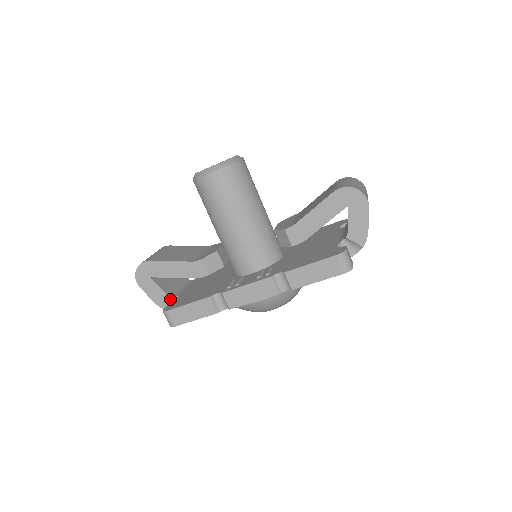
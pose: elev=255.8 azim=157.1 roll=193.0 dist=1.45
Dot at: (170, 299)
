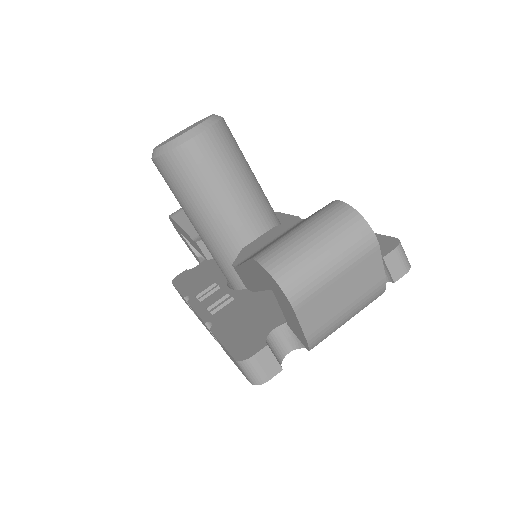
Dot at: (198, 259)
